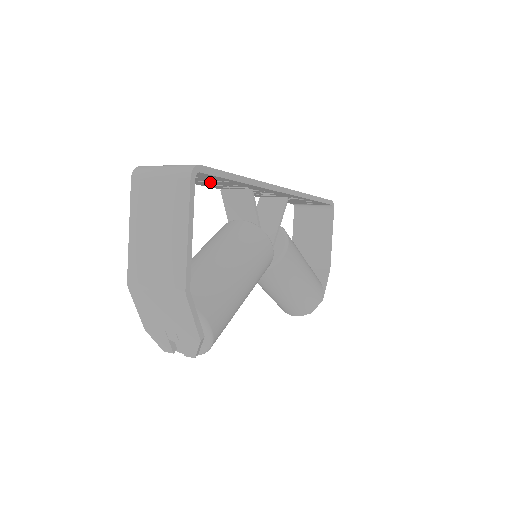
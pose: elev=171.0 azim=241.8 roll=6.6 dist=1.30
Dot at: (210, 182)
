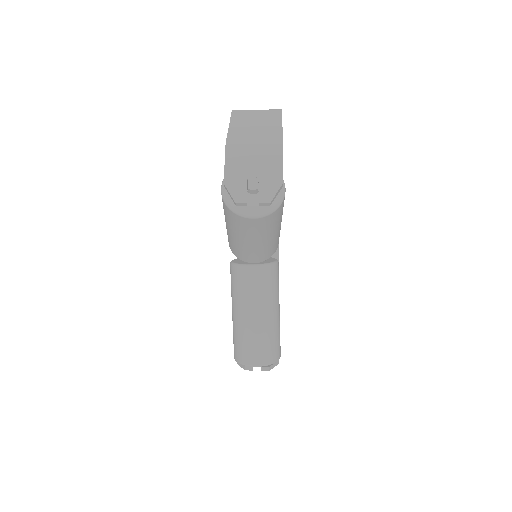
Dot at: occluded
